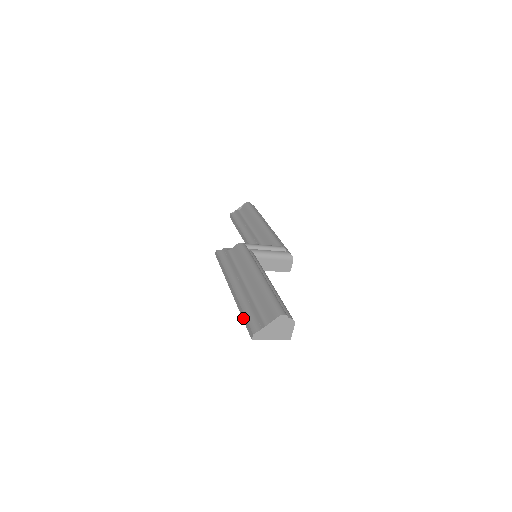
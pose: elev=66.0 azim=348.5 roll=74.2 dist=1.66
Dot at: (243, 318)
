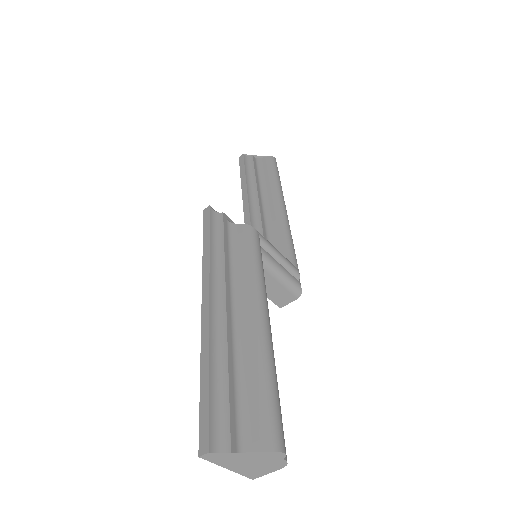
Dot at: (202, 387)
